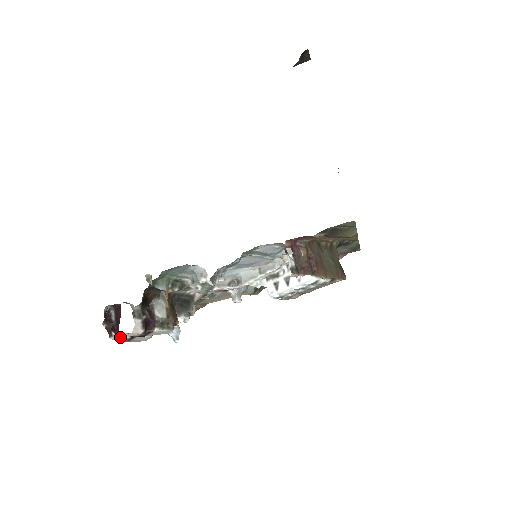
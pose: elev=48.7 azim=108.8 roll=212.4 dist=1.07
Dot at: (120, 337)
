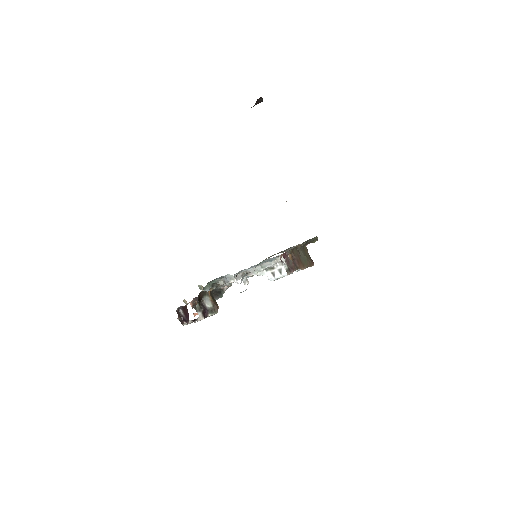
Dot at: occluded
